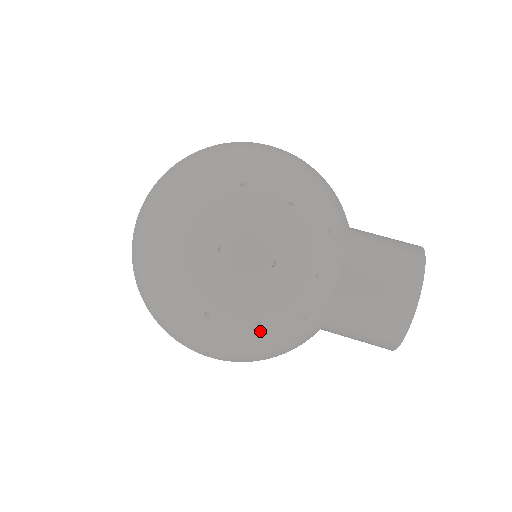
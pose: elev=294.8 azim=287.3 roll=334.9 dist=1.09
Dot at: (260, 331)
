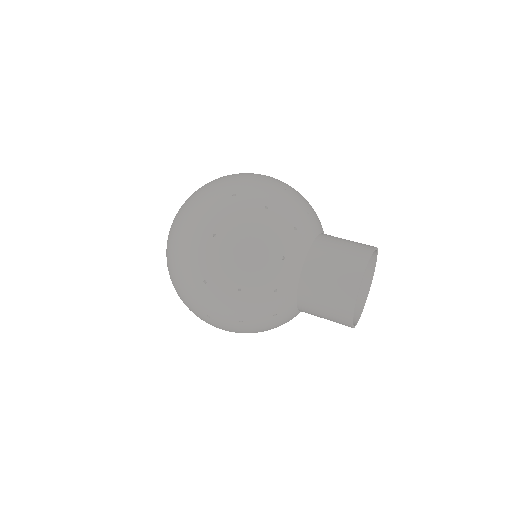
Dot at: (245, 325)
